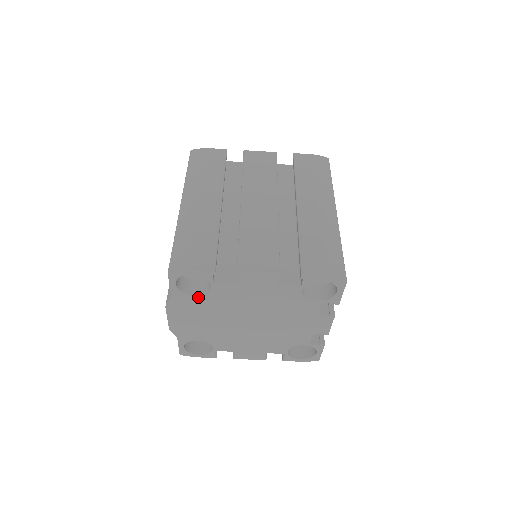
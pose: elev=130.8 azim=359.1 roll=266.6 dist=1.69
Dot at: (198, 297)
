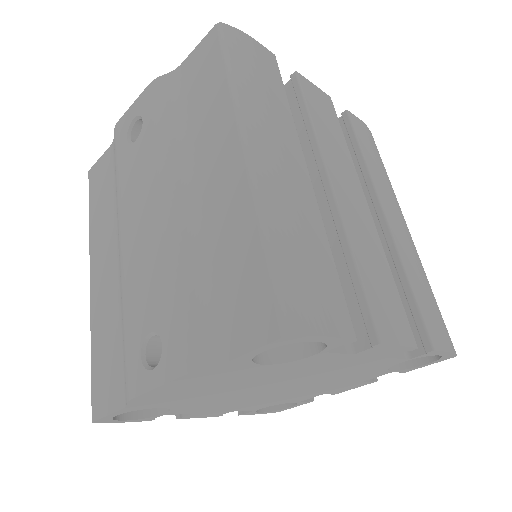
Dot at: (263, 366)
